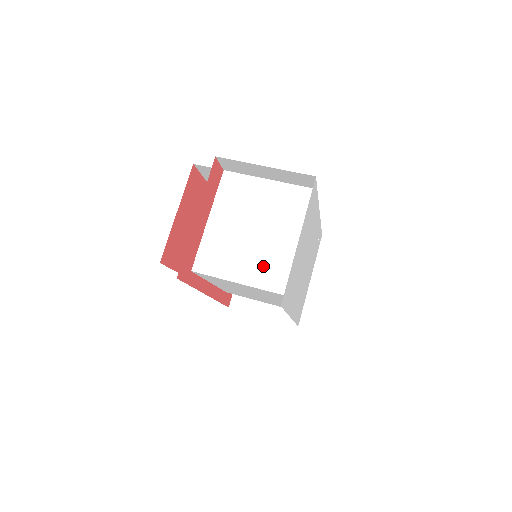
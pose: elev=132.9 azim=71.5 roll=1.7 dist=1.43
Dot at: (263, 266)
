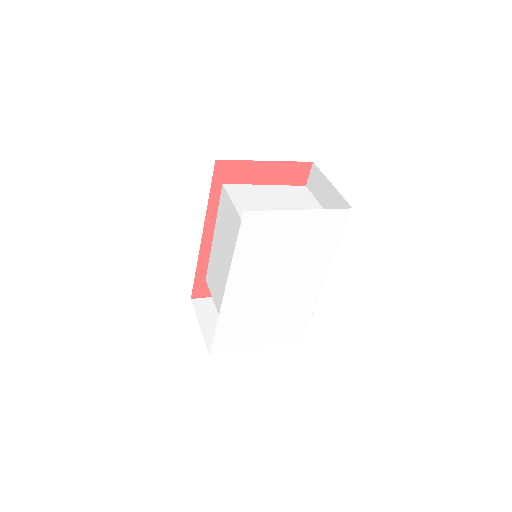
Dot at: occluded
